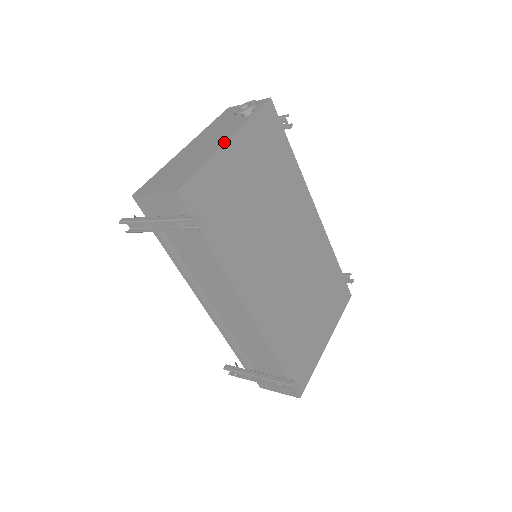
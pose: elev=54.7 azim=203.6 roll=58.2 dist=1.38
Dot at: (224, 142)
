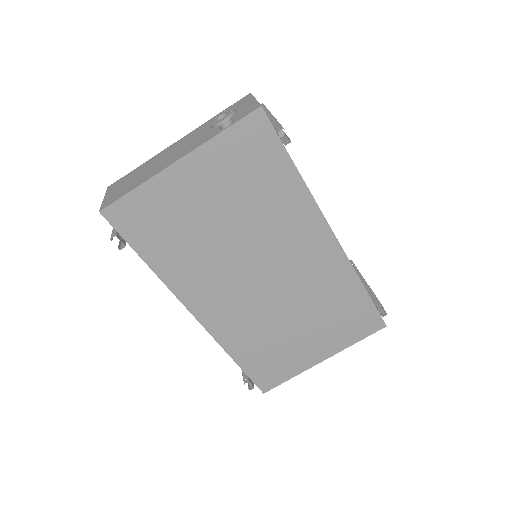
Dot at: (171, 163)
